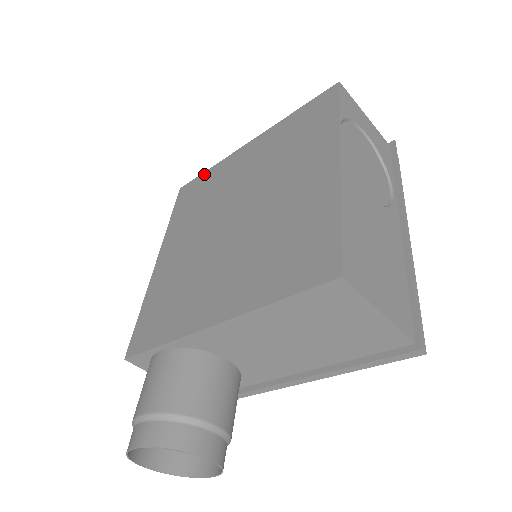
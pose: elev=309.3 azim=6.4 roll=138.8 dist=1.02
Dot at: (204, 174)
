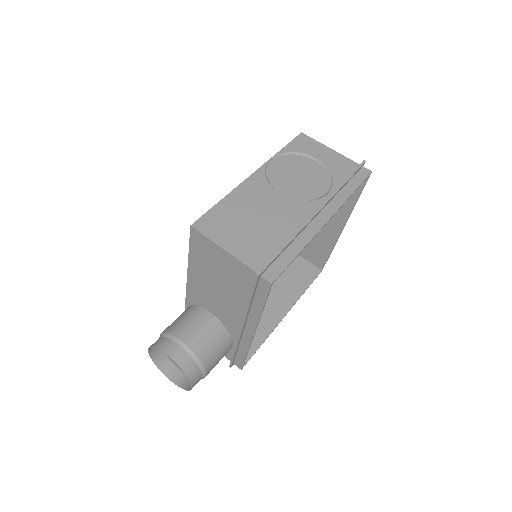
Dot at: occluded
